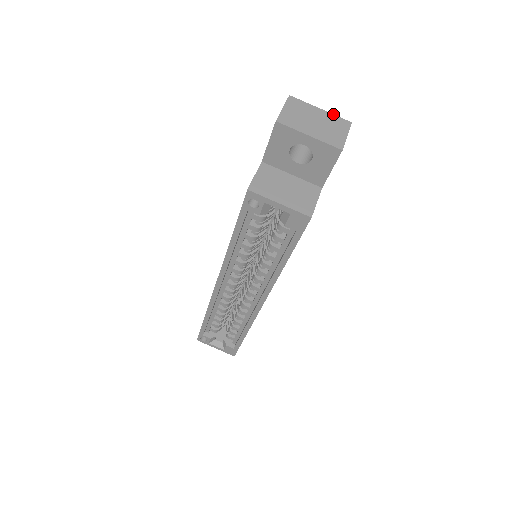
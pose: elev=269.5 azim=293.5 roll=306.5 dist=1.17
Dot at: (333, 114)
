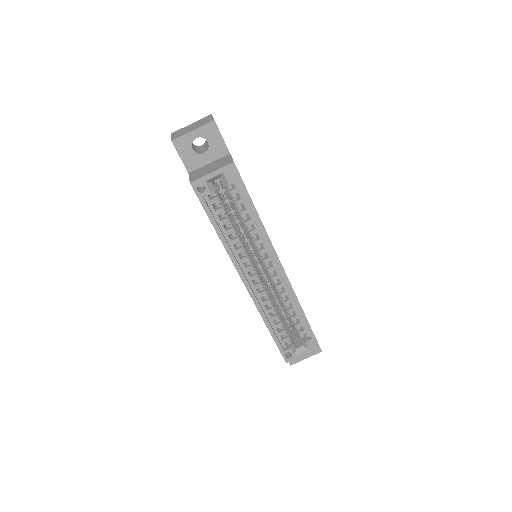
Dot at: (199, 120)
